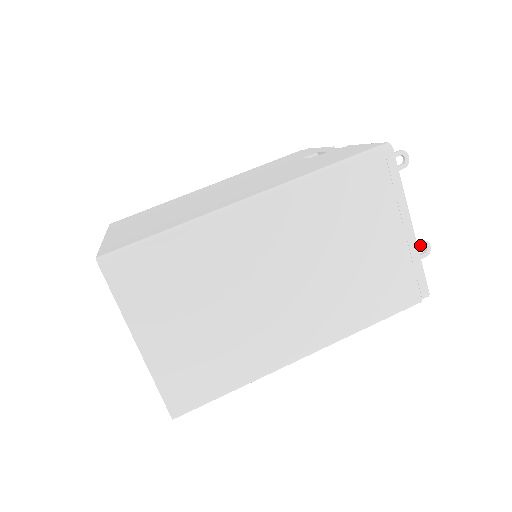
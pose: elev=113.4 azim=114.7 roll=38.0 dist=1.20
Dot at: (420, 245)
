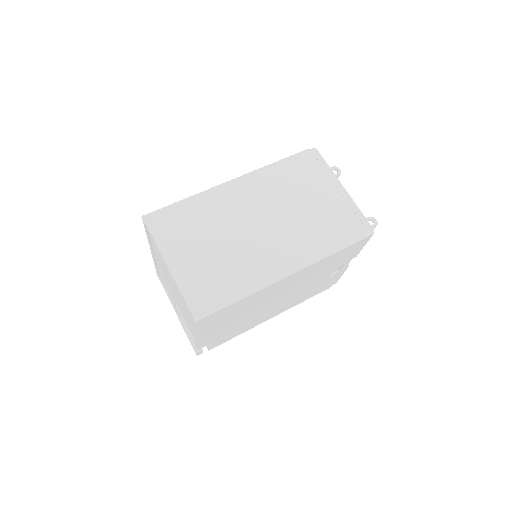
Dot at: (368, 220)
